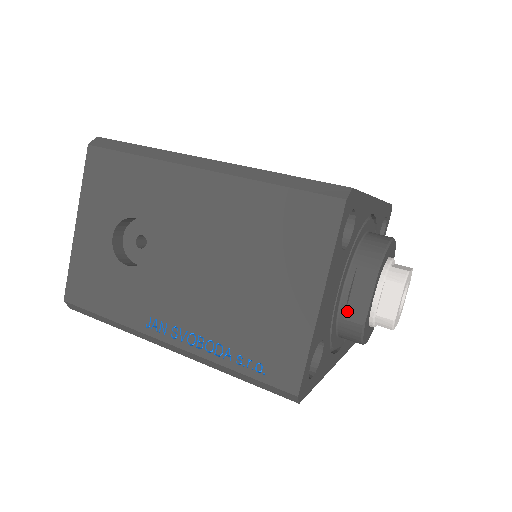
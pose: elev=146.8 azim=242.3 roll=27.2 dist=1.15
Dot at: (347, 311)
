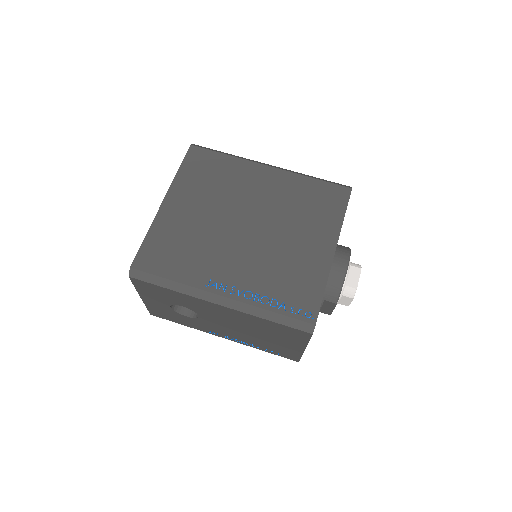
Dot at: (320, 310)
